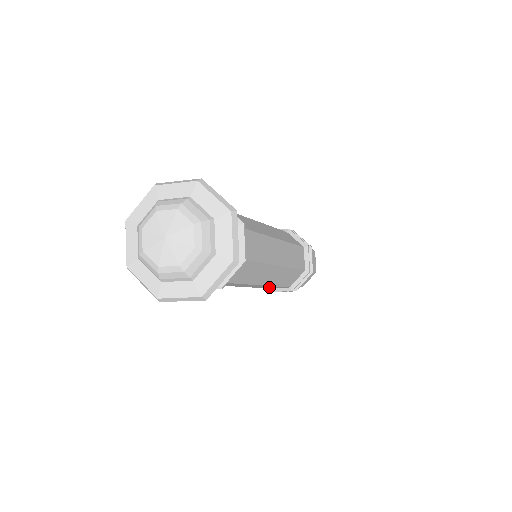
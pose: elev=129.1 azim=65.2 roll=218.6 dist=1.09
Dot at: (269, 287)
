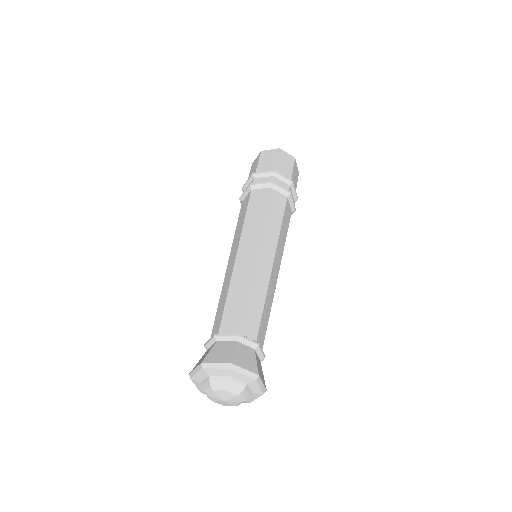
Dot at: occluded
